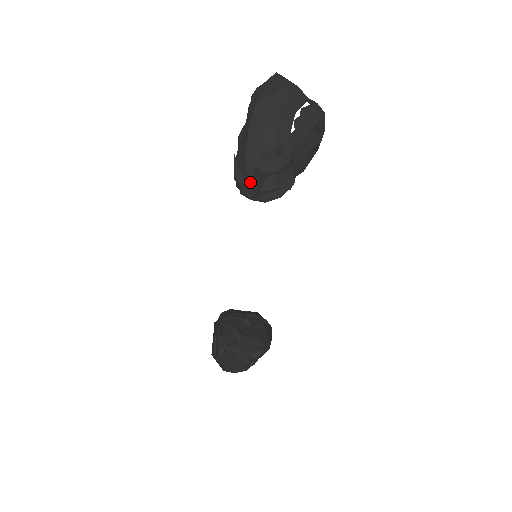
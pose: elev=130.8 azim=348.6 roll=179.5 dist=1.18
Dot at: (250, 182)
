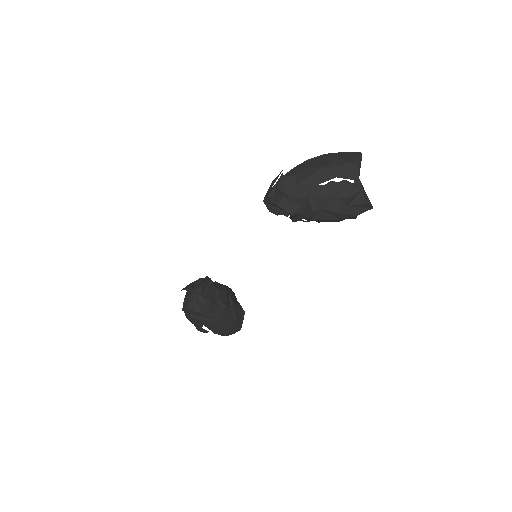
Dot at: occluded
